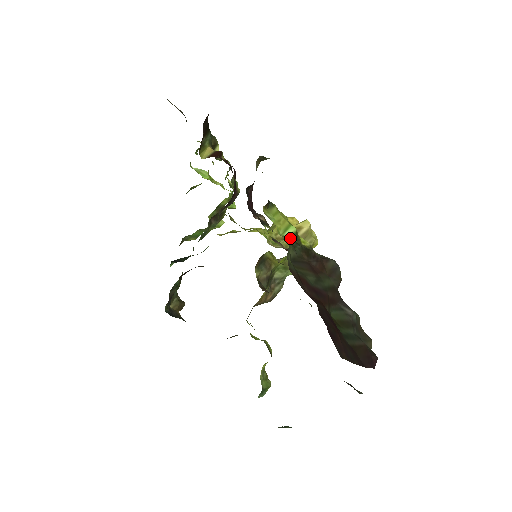
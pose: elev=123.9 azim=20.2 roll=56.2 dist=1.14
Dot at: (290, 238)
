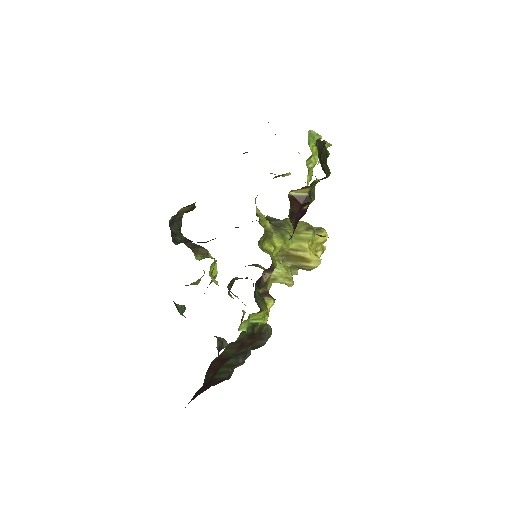
Dot at: (252, 323)
